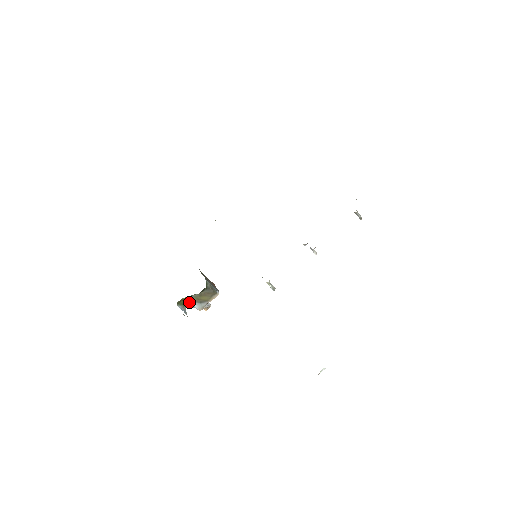
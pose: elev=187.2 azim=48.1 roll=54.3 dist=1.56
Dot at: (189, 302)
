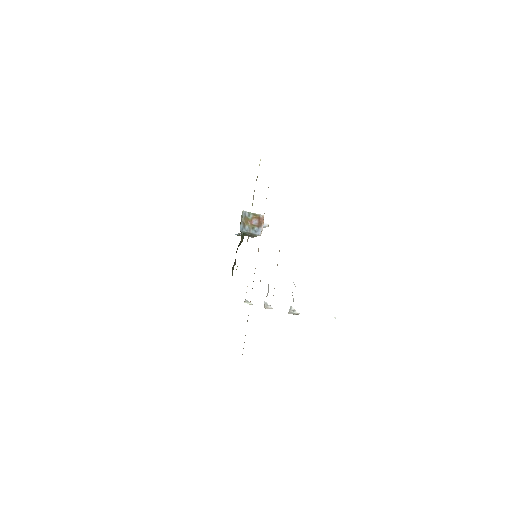
Dot at: occluded
